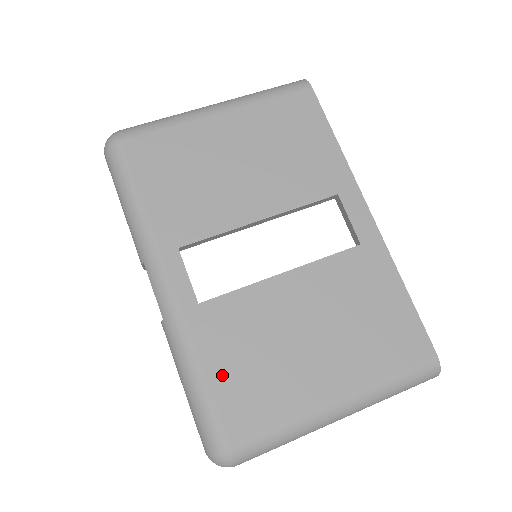
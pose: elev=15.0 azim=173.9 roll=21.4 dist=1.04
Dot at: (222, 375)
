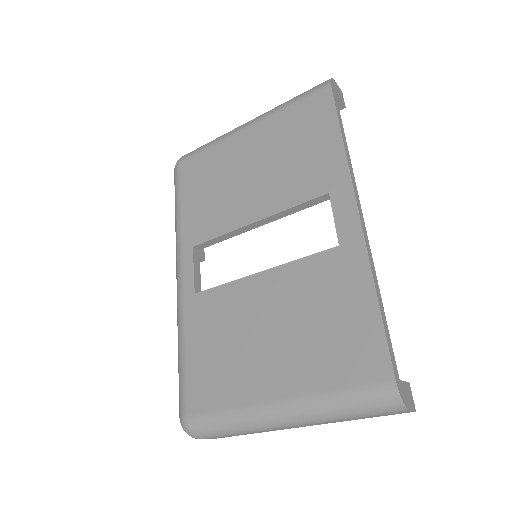
Dot at: (196, 356)
